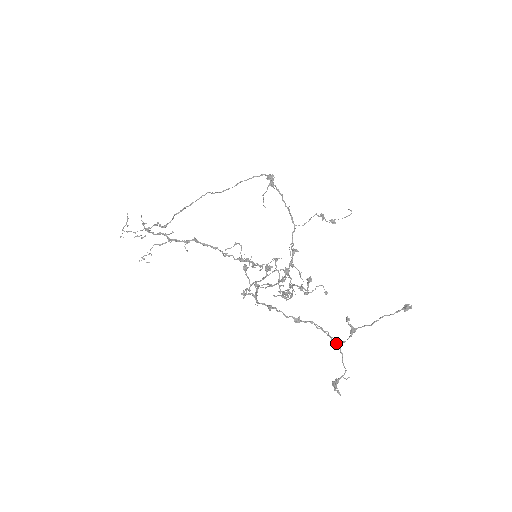
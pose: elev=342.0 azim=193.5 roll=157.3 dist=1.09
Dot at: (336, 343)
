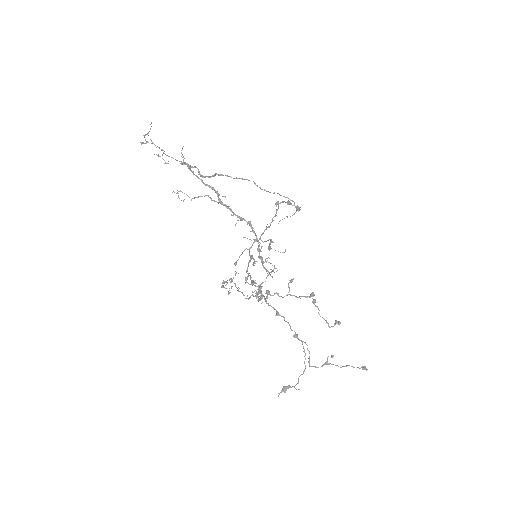
Dot at: occluded
